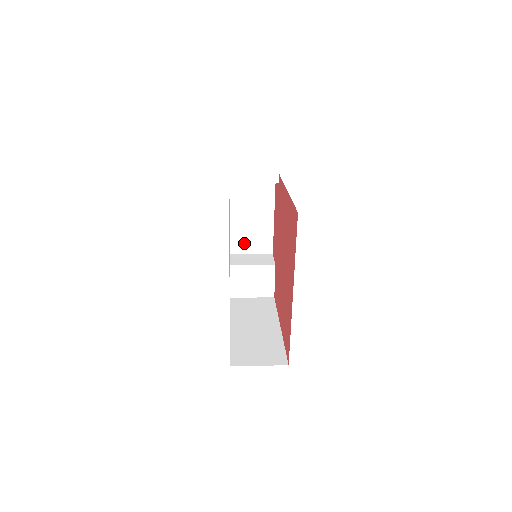
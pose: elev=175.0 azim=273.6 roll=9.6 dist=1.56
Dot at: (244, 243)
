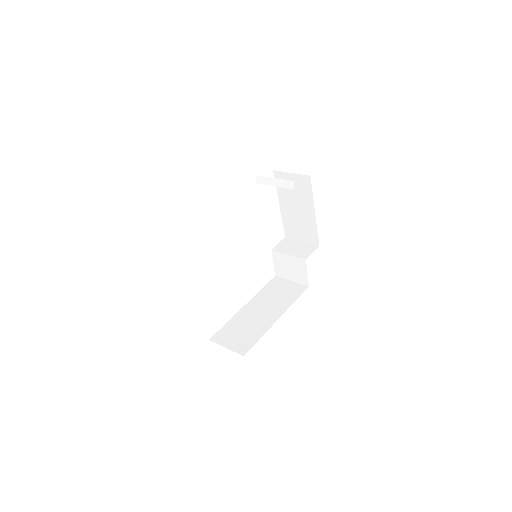
Dot at: (295, 230)
